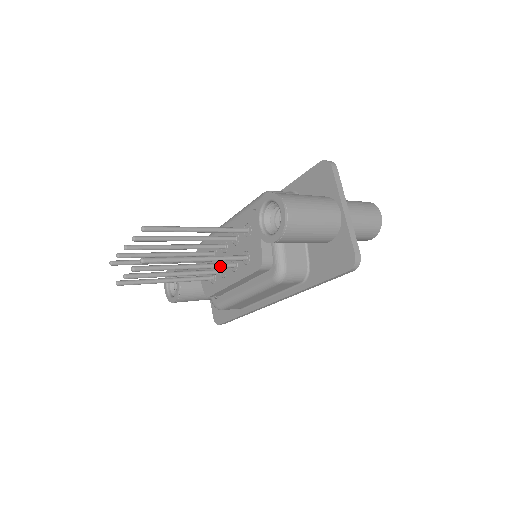
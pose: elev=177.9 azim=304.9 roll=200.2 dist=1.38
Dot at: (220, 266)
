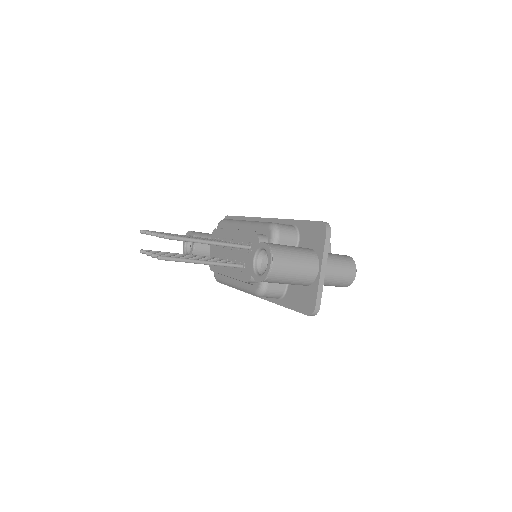
Dot at: occluded
